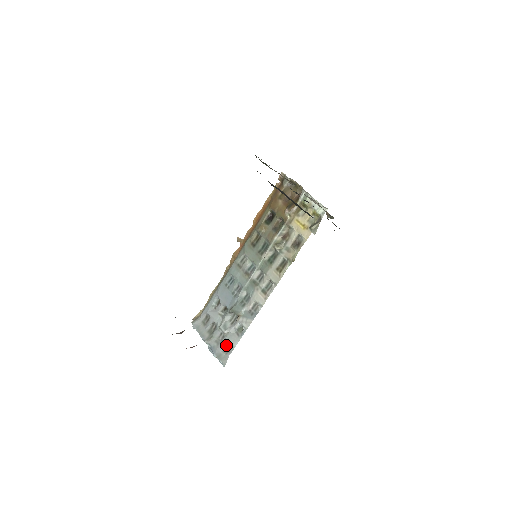
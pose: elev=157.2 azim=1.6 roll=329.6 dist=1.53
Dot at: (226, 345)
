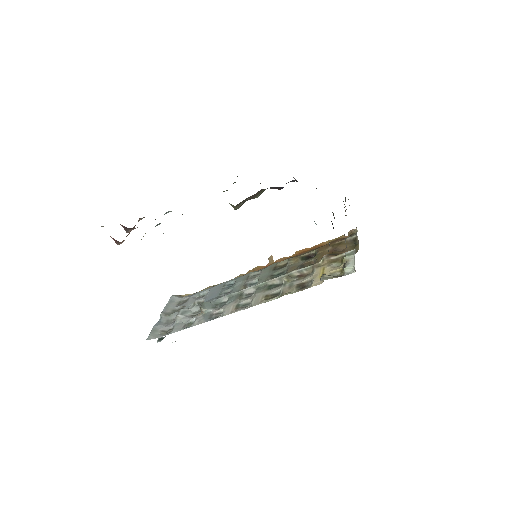
Dot at: (169, 329)
